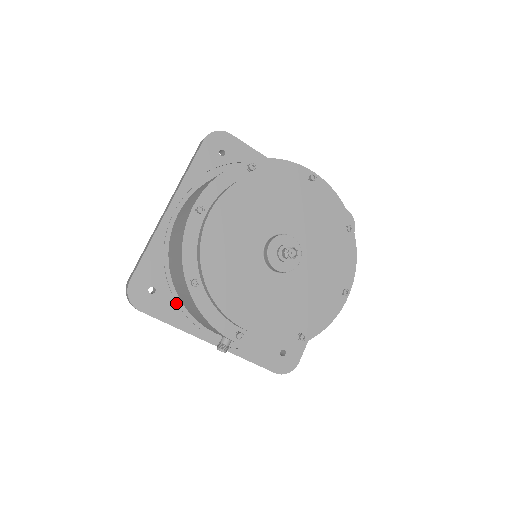
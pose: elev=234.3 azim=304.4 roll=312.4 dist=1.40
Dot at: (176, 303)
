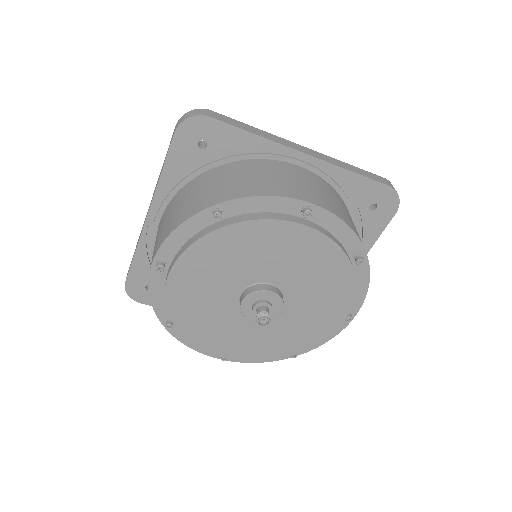
Dot at: occluded
